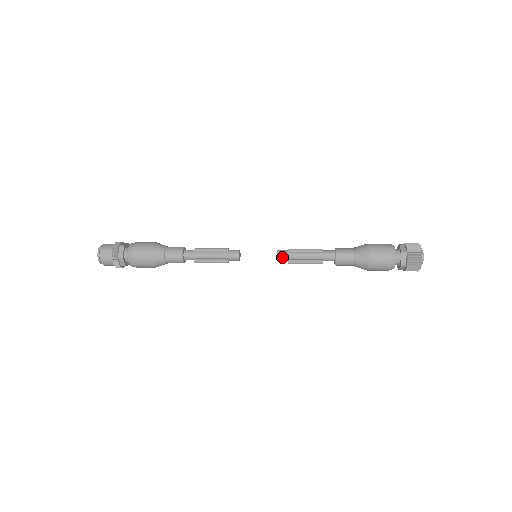
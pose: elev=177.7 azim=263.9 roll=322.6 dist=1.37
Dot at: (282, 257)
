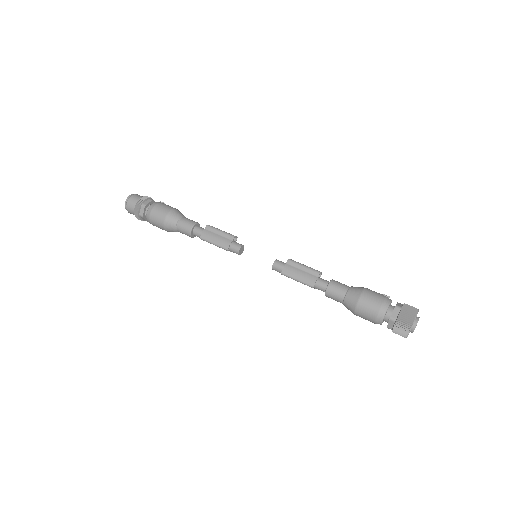
Dot at: (278, 271)
